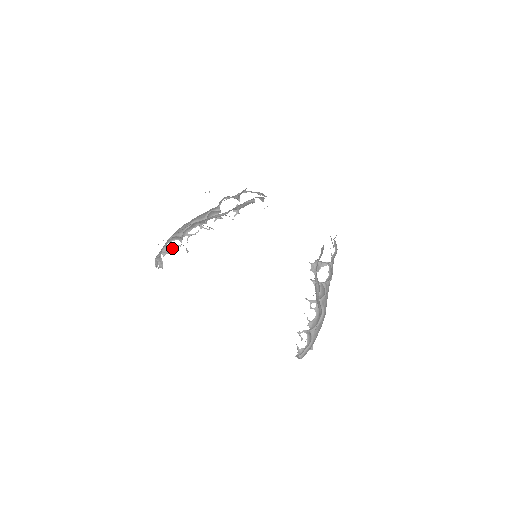
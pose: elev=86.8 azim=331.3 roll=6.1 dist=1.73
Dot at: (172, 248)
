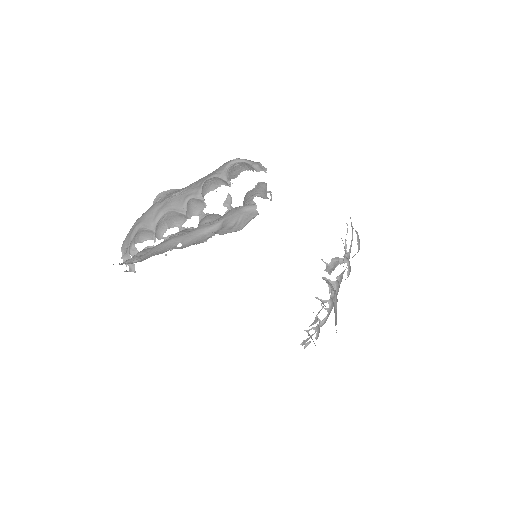
Dot at: occluded
